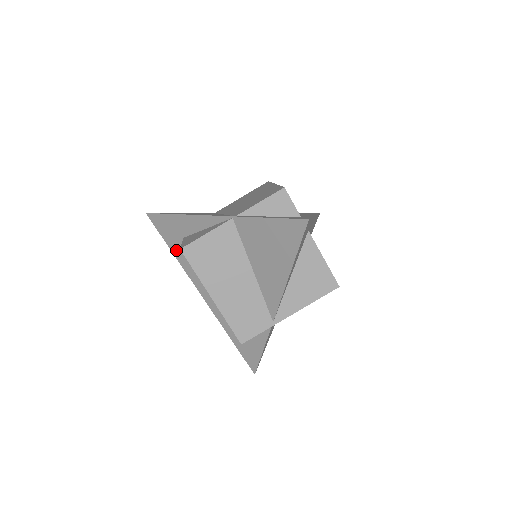
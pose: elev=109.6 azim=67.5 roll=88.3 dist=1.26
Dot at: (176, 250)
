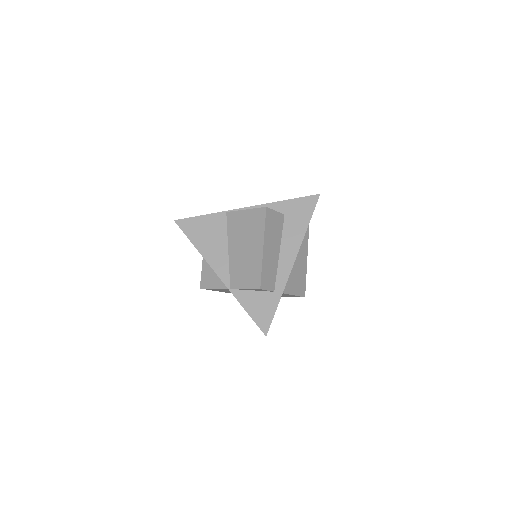
Dot at: occluded
